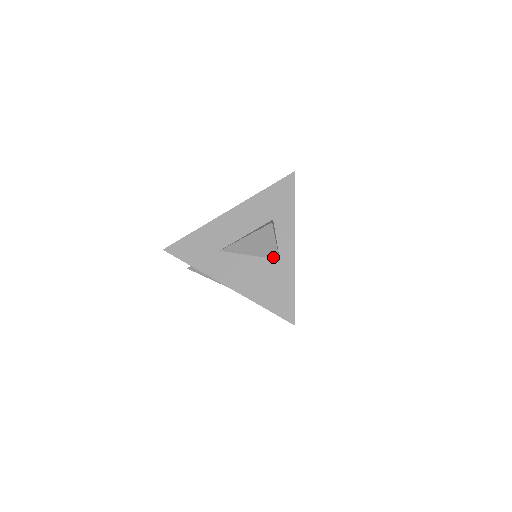
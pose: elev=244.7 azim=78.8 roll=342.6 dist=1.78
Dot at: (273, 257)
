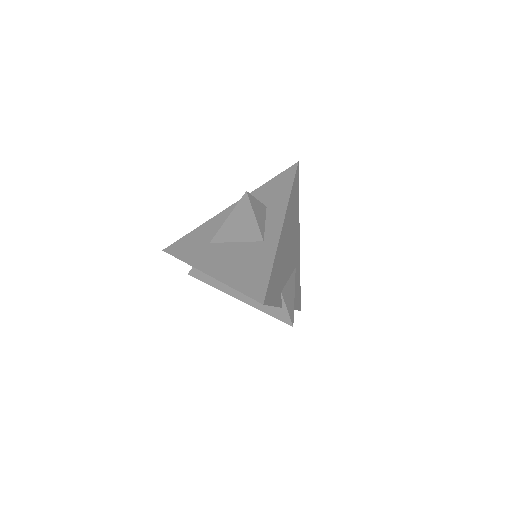
Dot at: (257, 239)
